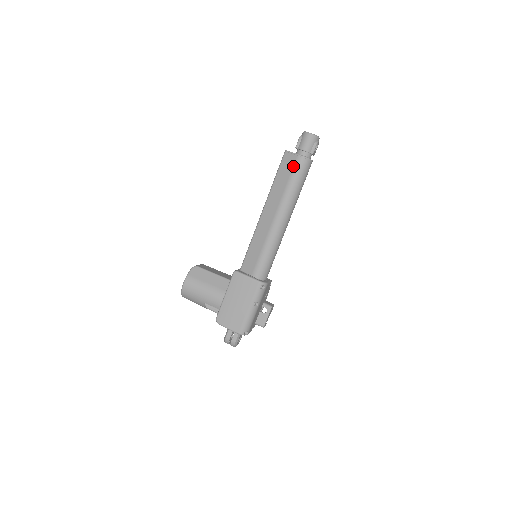
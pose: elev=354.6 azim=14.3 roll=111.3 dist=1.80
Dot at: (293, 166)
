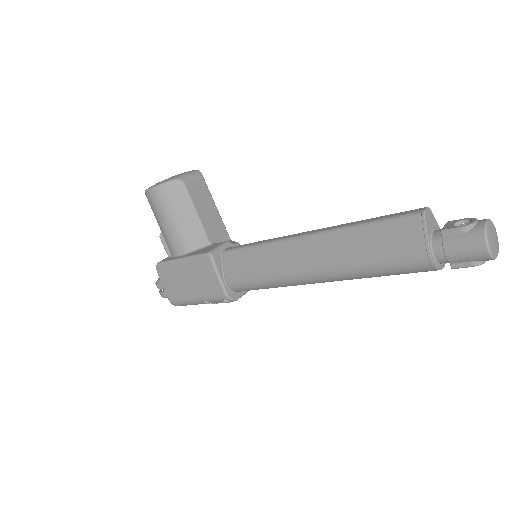
Dot at: (402, 251)
